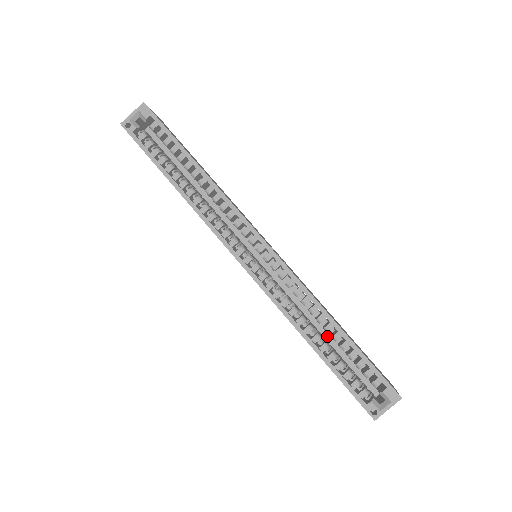
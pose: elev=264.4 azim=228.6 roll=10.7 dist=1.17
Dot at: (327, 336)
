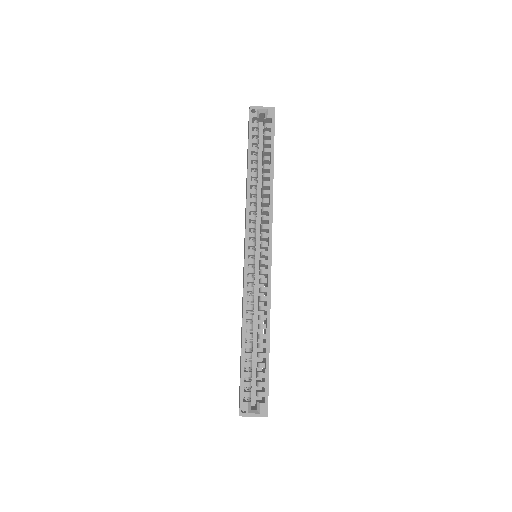
Dot at: (254, 342)
